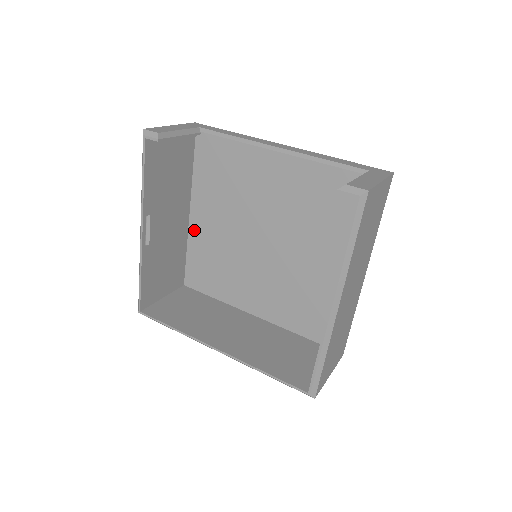
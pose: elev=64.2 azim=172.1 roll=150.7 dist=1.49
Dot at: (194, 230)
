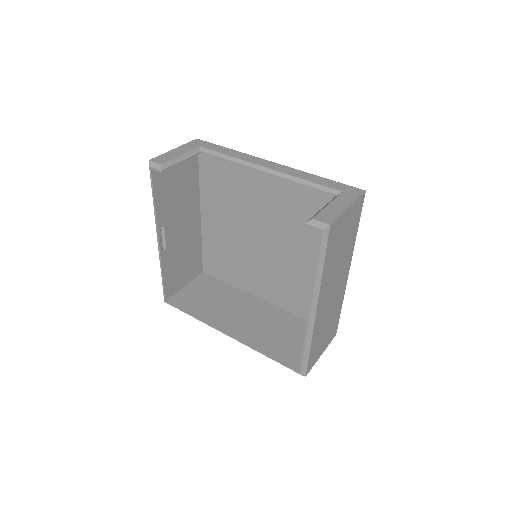
Dot at: (206, 228)
